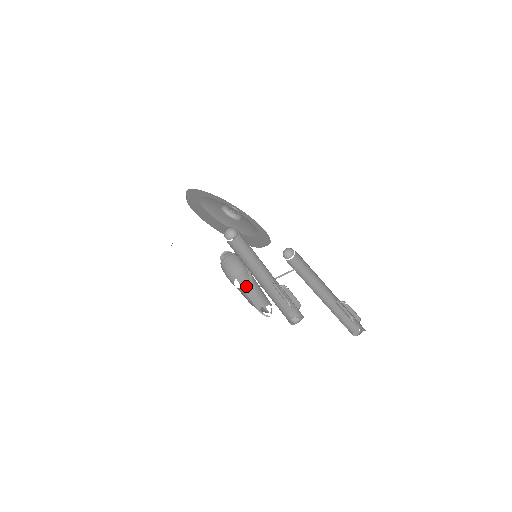
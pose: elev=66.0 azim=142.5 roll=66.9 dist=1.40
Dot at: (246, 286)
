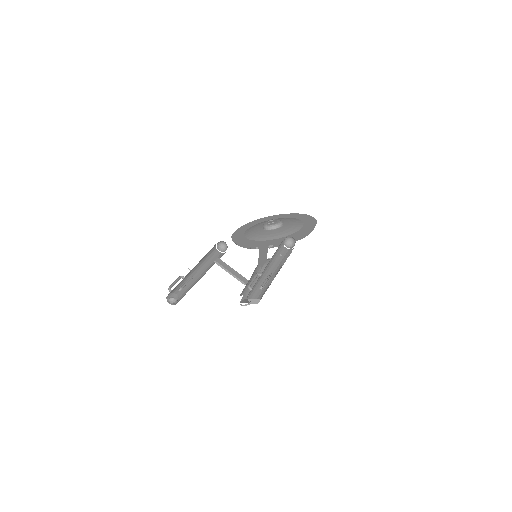
Dot at: occluded
